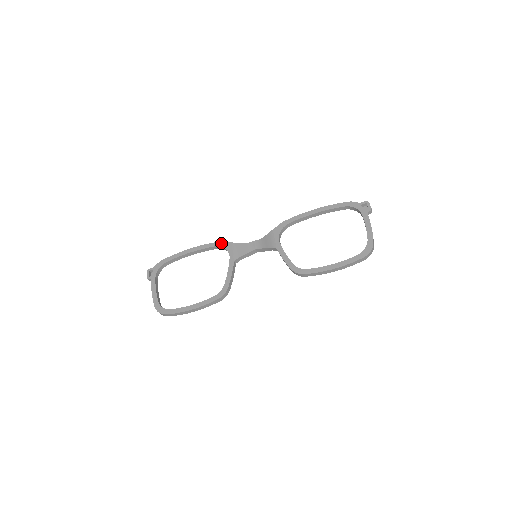
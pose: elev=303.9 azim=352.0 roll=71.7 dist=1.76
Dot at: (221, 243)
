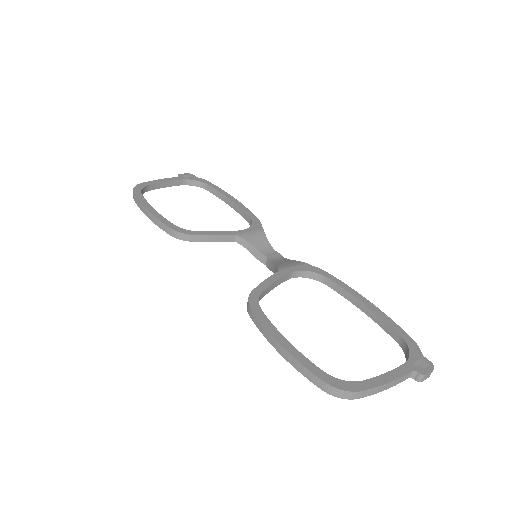
Dot at: (257, 220)
